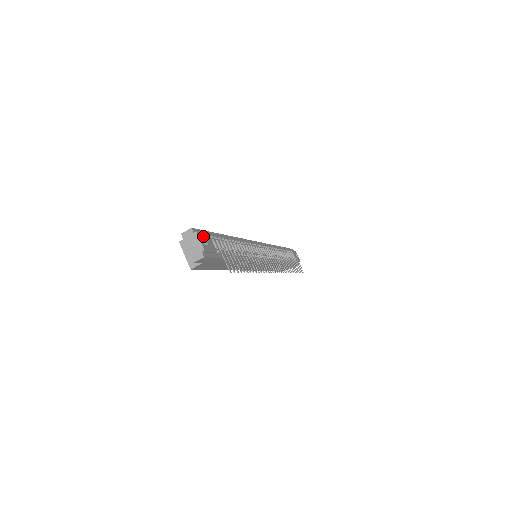
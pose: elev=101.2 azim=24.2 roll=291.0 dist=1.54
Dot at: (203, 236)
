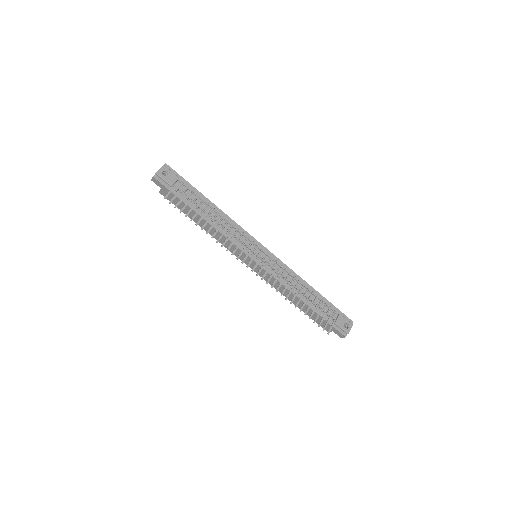
Dot at: (168, 171)
